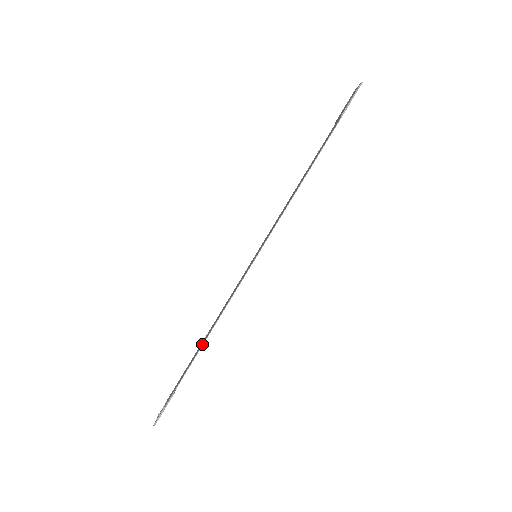
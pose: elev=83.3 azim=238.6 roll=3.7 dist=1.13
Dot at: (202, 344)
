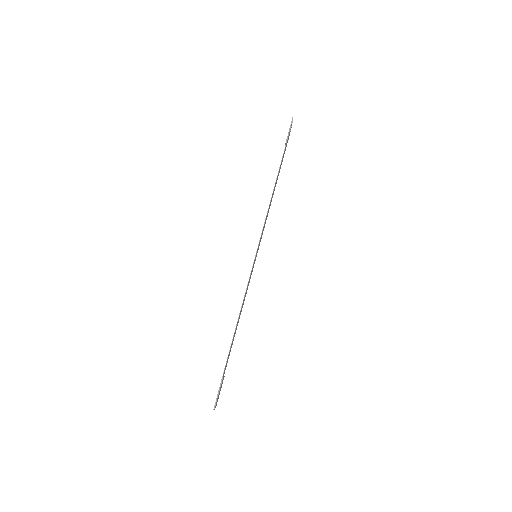
Dot at: (234, 332)
